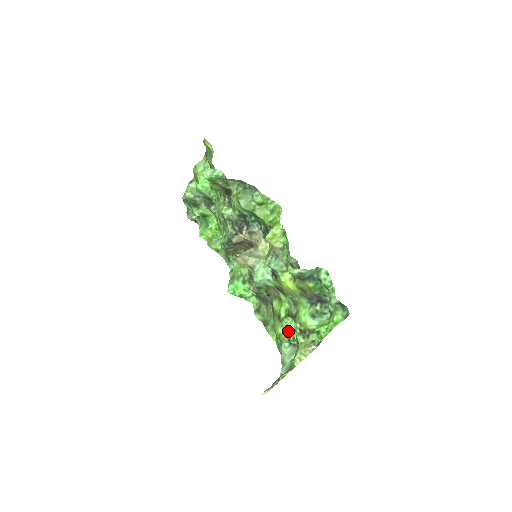
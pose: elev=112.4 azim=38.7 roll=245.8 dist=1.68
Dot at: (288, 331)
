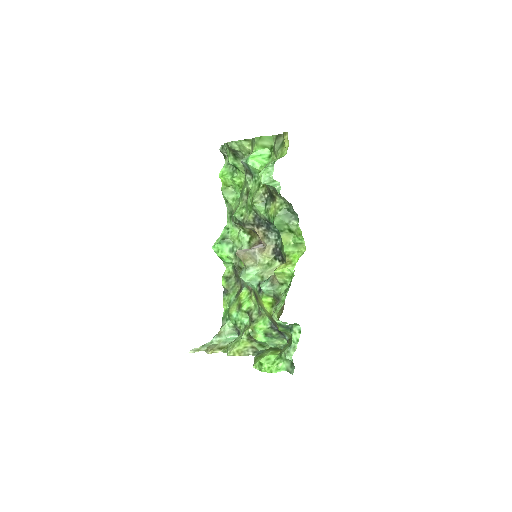
Dot at: (239, 320)
